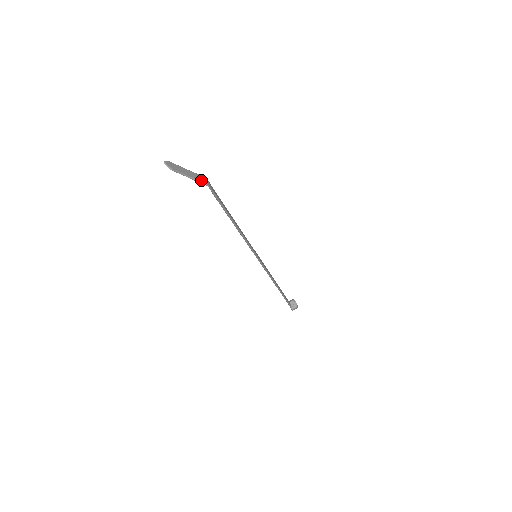
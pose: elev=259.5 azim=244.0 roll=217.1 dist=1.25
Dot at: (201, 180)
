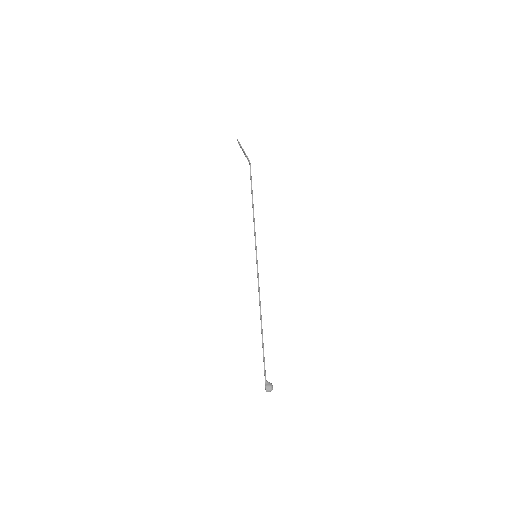
Dot at: occluded
